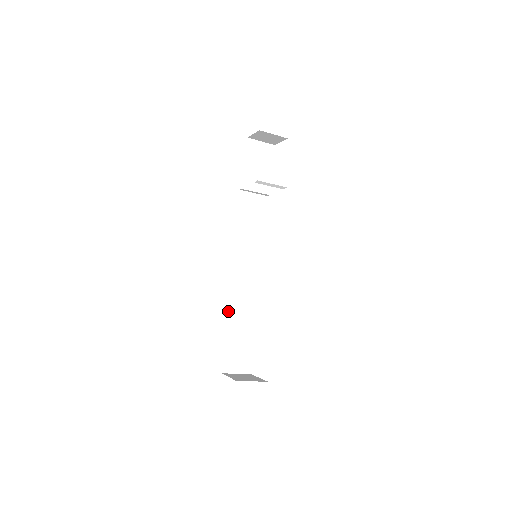
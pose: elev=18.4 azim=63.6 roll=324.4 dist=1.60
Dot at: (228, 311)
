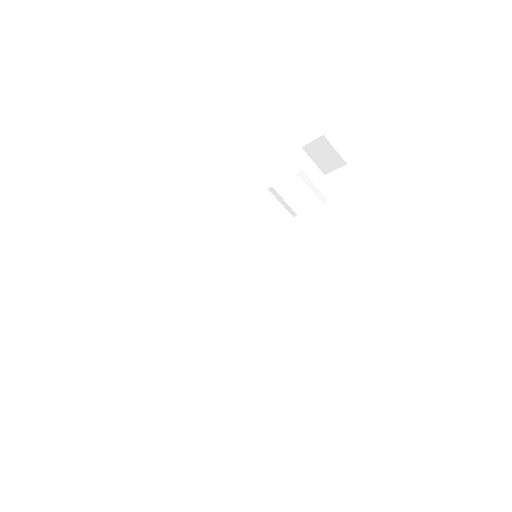
Dot at: (183, 306)
